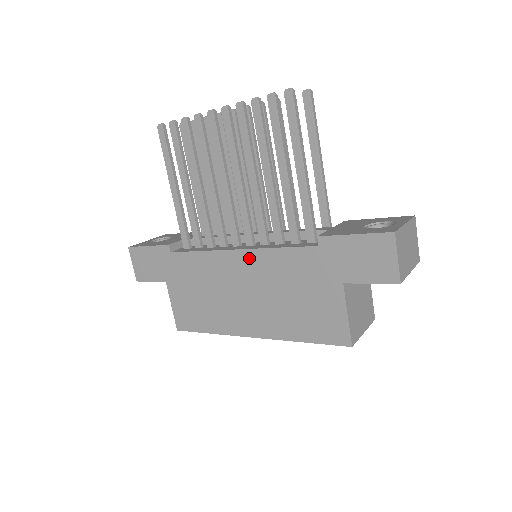
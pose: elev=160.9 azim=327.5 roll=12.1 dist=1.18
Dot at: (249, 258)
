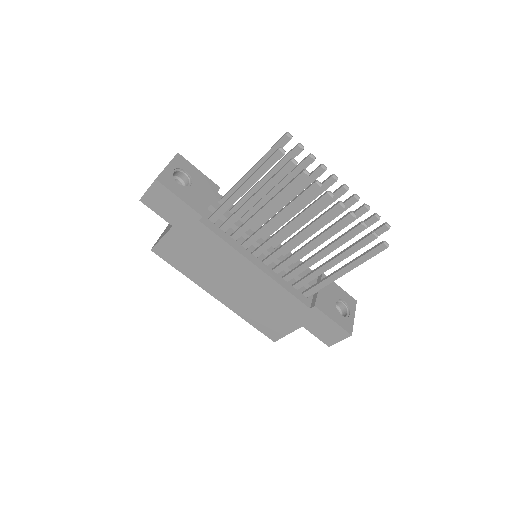
Dot at: (261, 277)
